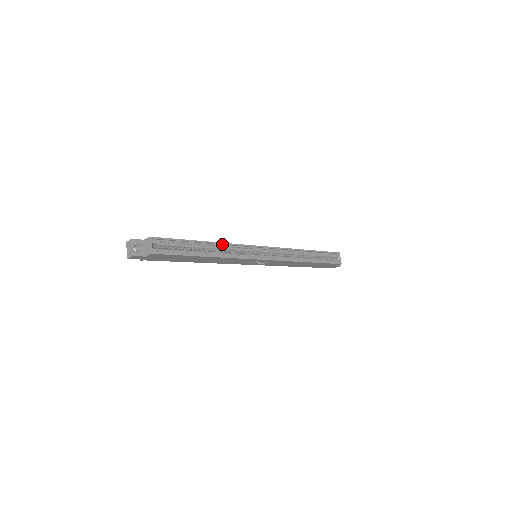
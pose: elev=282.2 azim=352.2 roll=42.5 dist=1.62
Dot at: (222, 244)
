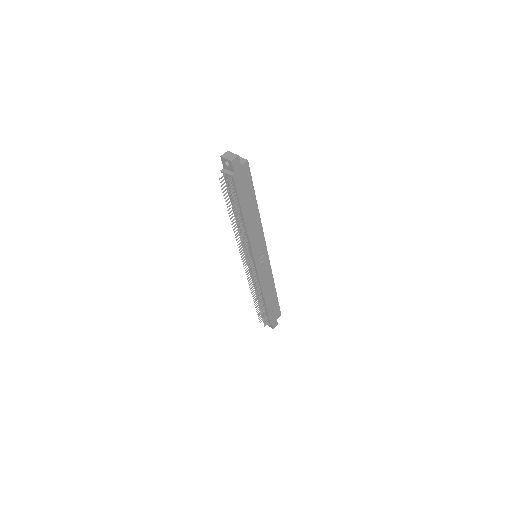
Dot at: occluded
